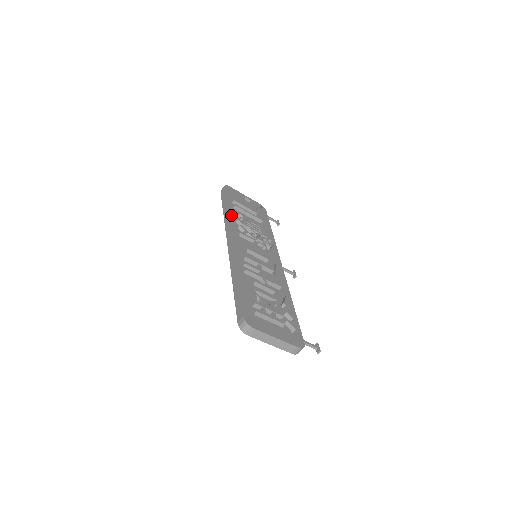
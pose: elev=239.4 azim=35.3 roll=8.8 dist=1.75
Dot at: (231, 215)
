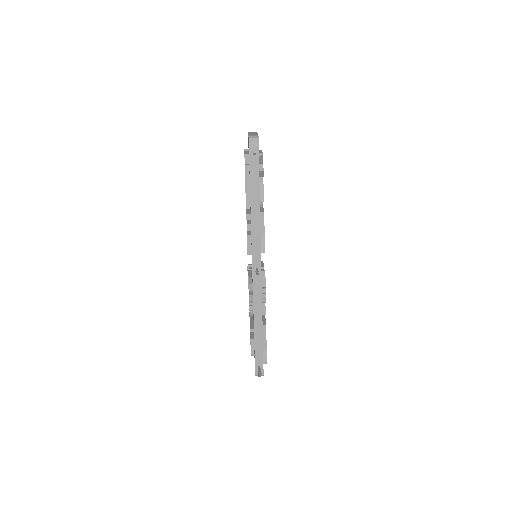
Dot at: occluded
